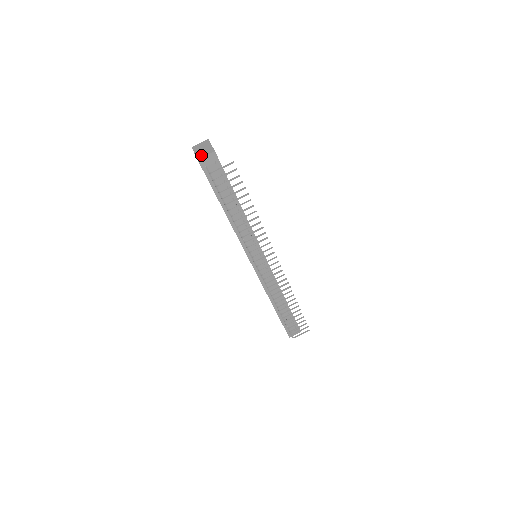
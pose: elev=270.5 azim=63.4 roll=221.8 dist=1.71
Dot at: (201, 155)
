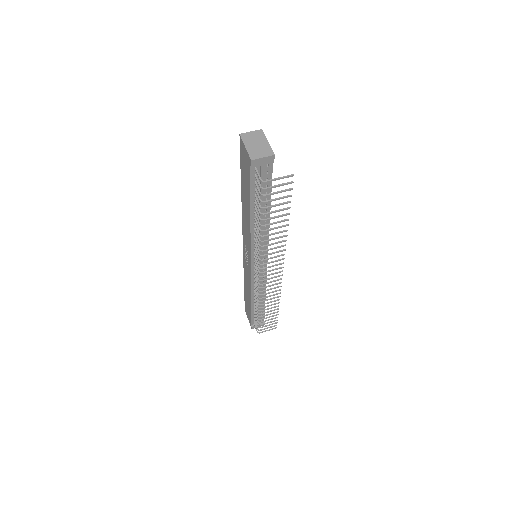
Dot at: (256, 154)
